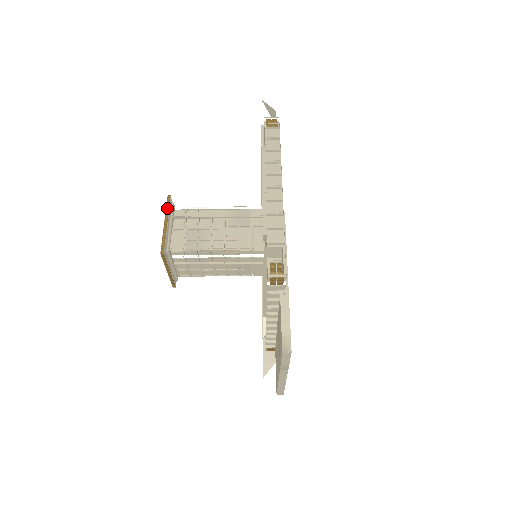
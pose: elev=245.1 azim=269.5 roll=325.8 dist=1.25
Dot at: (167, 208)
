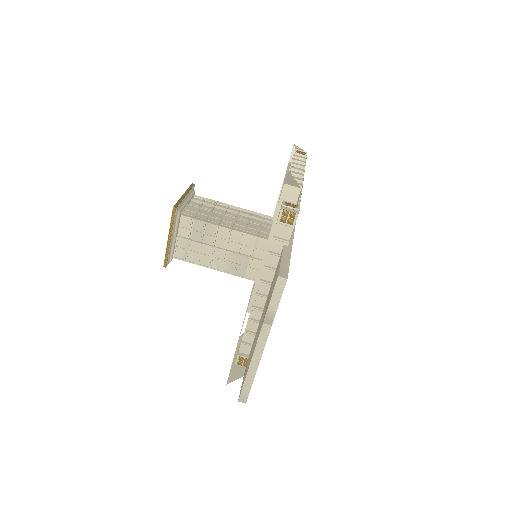
Dot at: (189, 188)
